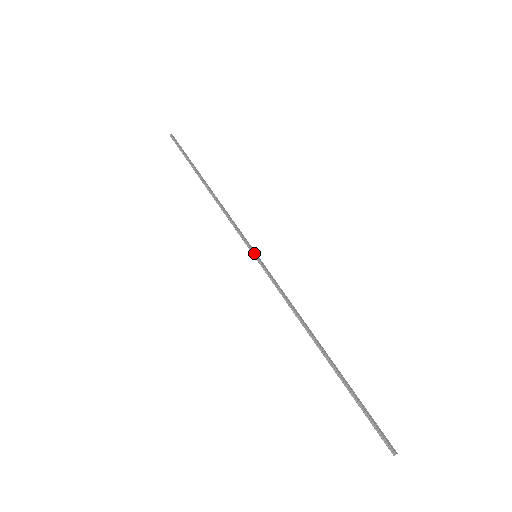
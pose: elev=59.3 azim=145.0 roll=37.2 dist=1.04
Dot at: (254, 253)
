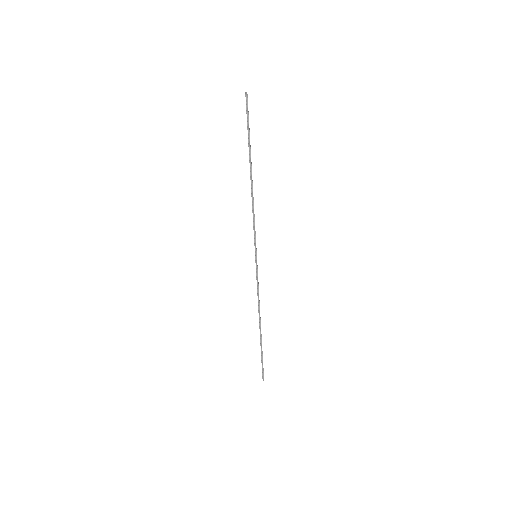
Dot at: occluded
